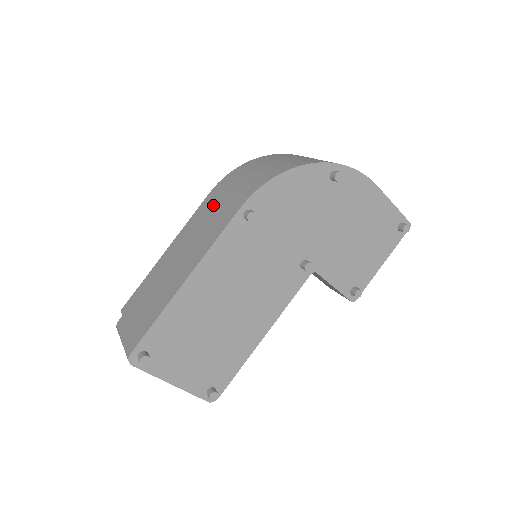
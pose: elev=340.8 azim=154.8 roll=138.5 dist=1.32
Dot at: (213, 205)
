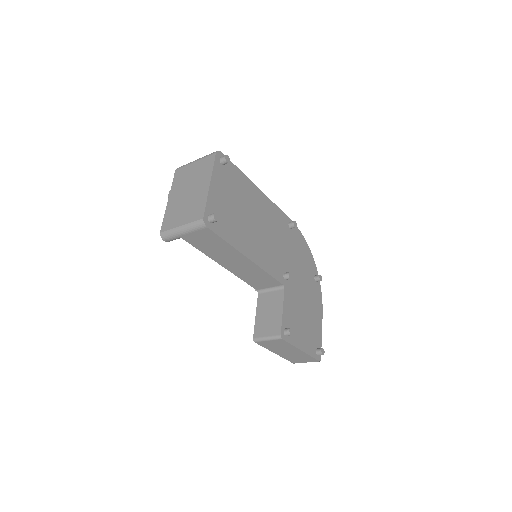
Dot at: occluded
